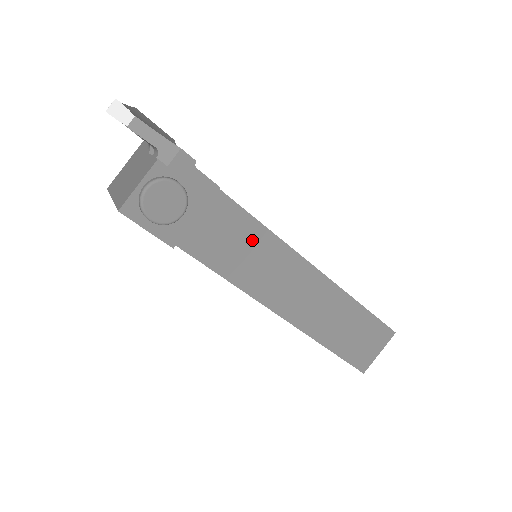
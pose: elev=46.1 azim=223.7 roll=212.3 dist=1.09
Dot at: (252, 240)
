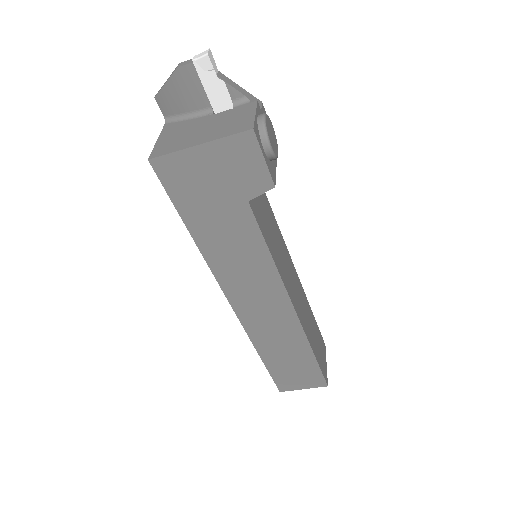
Dot at: (272, 223)
